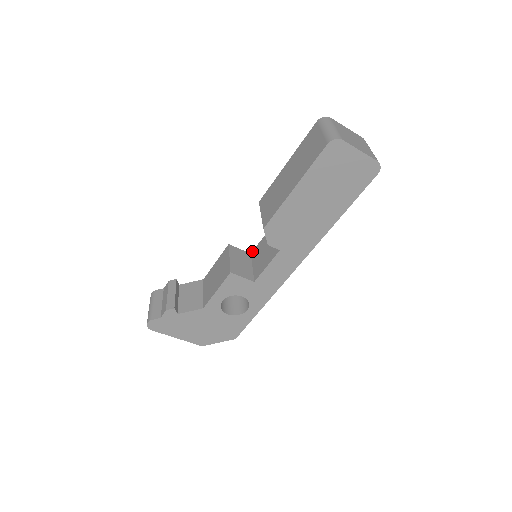
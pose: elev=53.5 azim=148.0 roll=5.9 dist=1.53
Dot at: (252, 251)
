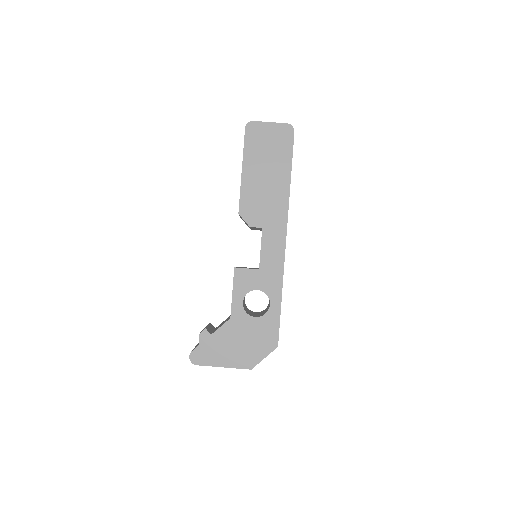
Dot at: occluded
